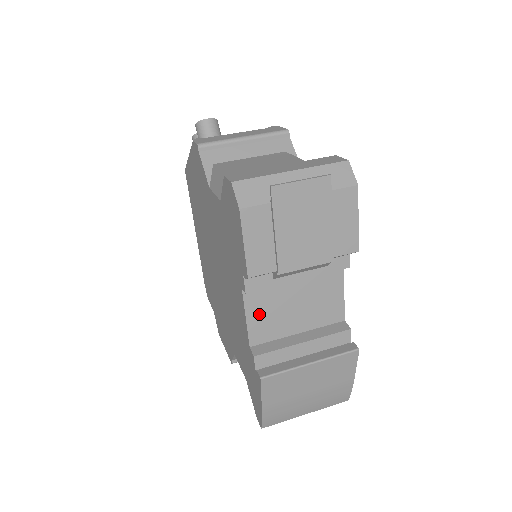
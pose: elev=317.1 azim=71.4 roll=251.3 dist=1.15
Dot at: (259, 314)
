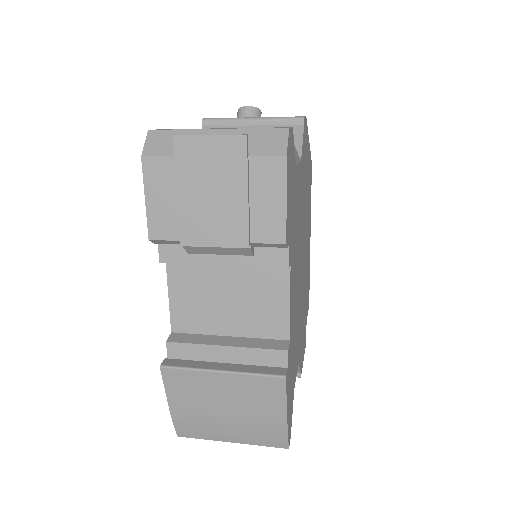
Dot at: (184, 296)
